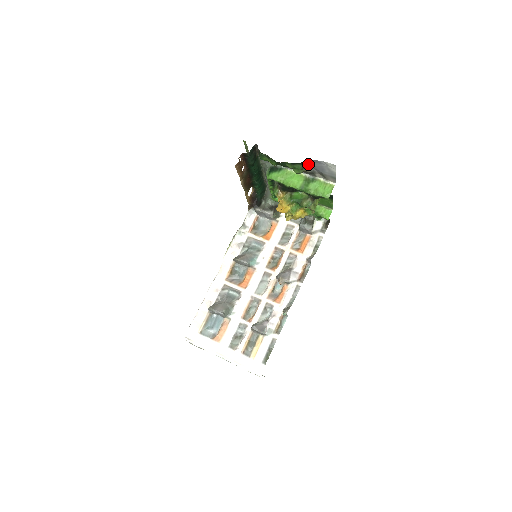
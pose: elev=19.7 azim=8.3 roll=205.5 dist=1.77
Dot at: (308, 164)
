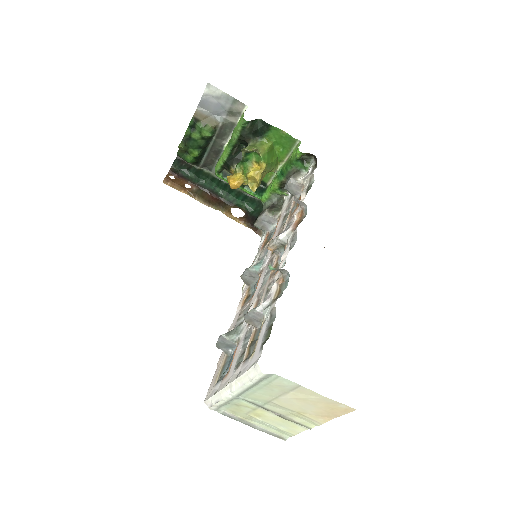
Dot at: (202, 115)
